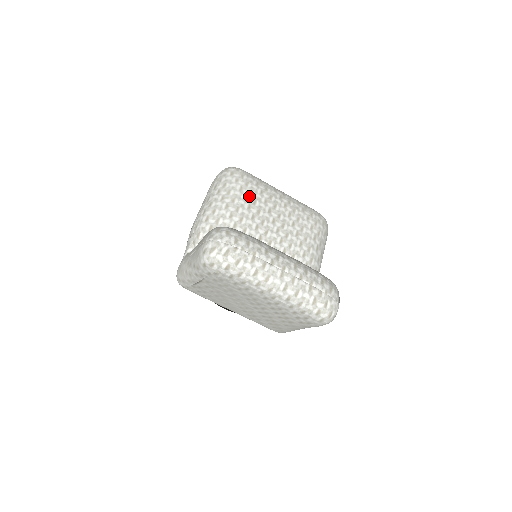
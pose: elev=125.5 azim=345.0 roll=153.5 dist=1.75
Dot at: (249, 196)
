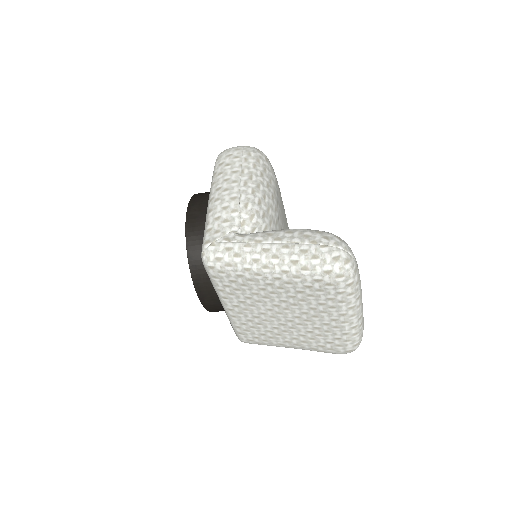
Dot at: (279, 194)
